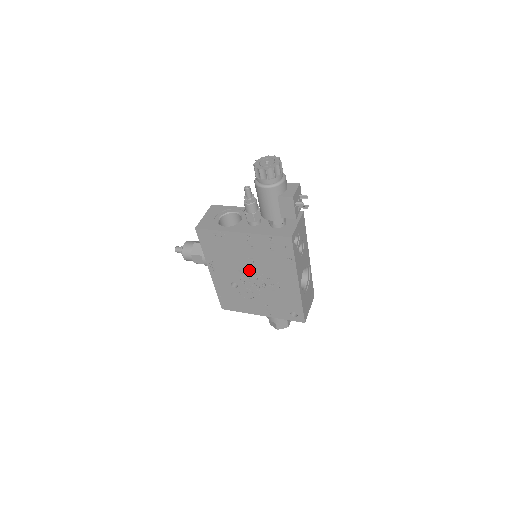
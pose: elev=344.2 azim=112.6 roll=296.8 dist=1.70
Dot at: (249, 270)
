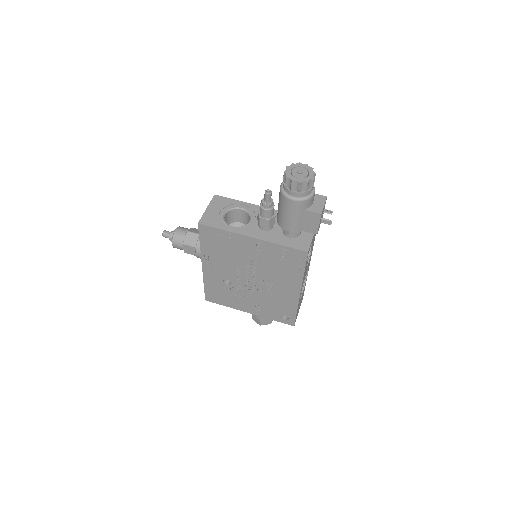
Dot at: (249, 272)
